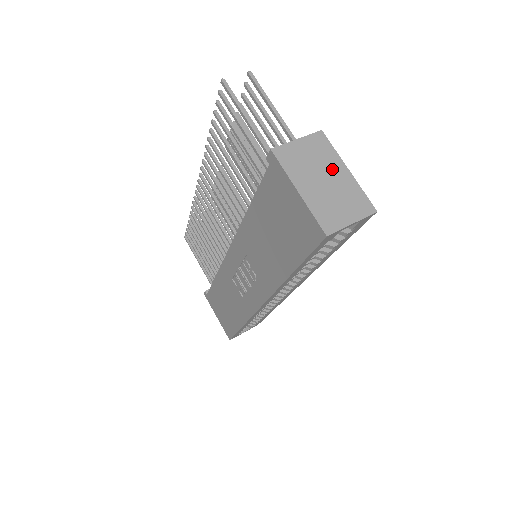
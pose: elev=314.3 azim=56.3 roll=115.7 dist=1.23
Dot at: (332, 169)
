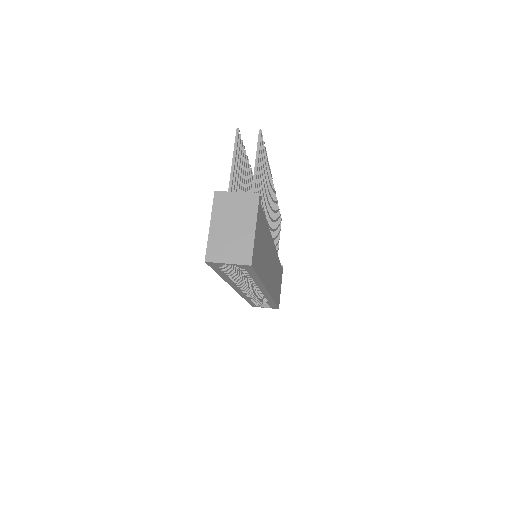
Dot at: (244, 223)
